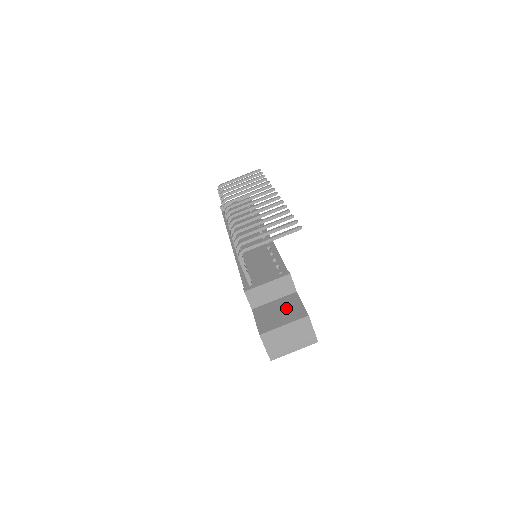
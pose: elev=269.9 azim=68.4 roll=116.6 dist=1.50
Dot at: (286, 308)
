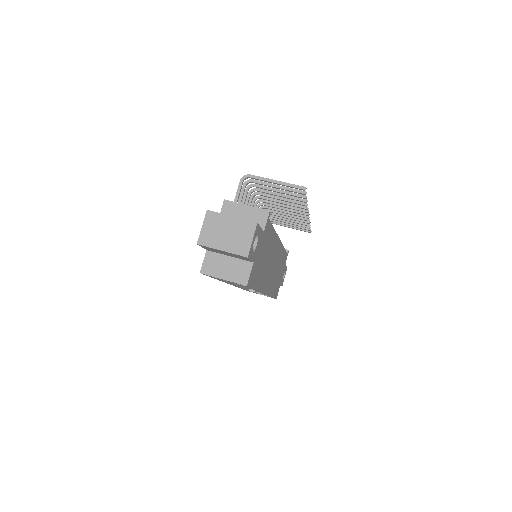
Dot at: occluded
